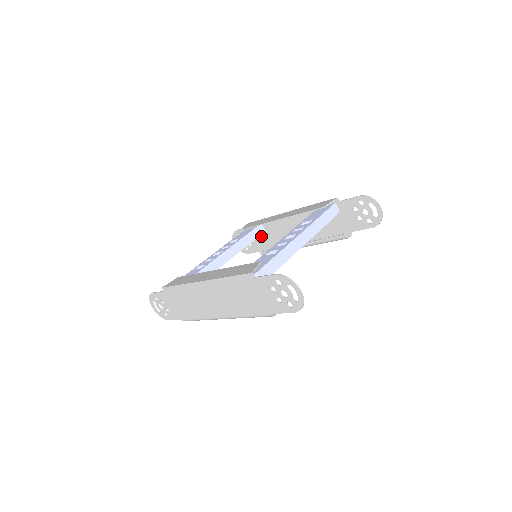
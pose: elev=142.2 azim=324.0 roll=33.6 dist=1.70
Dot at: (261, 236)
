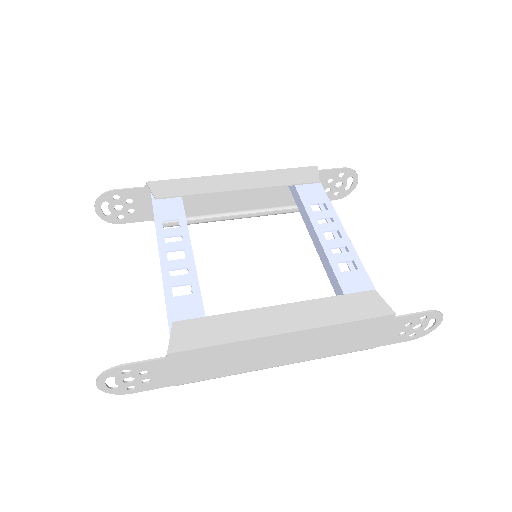
Dot at: occluded
